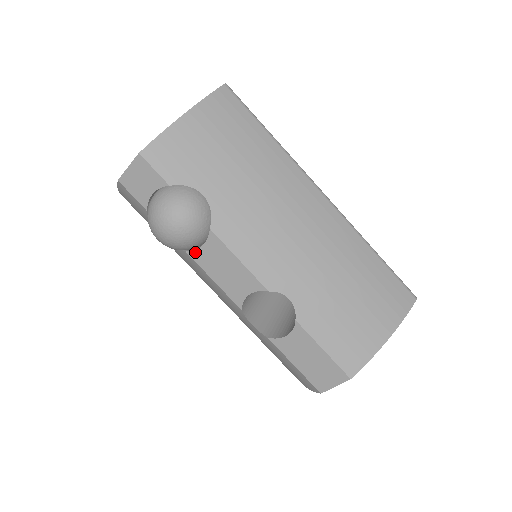
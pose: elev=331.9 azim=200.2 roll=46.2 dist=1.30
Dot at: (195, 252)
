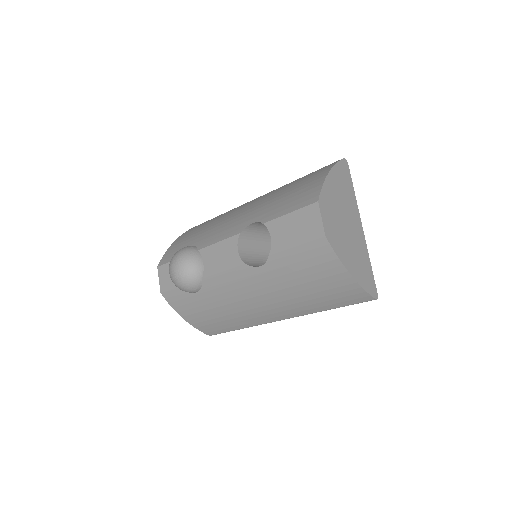
Dot at: (205, 272)
